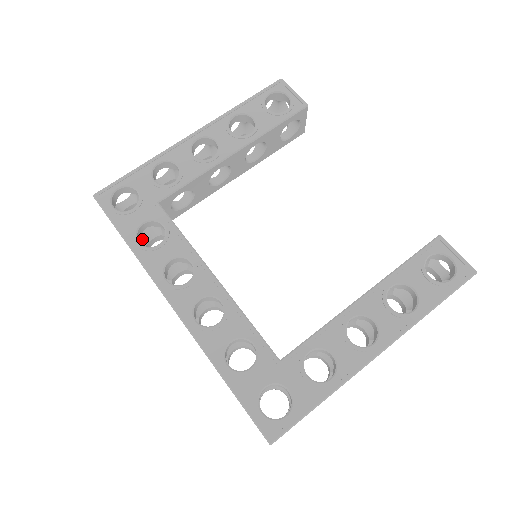
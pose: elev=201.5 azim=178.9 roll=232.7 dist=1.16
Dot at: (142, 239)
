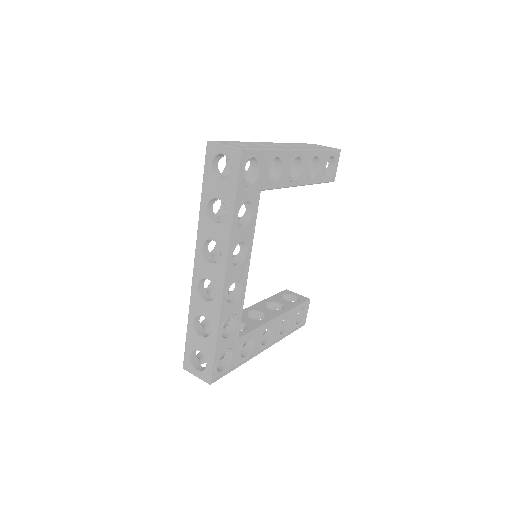
Dot at: occluded
